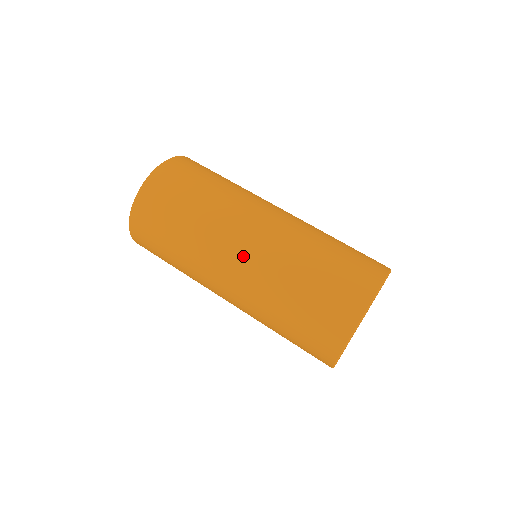
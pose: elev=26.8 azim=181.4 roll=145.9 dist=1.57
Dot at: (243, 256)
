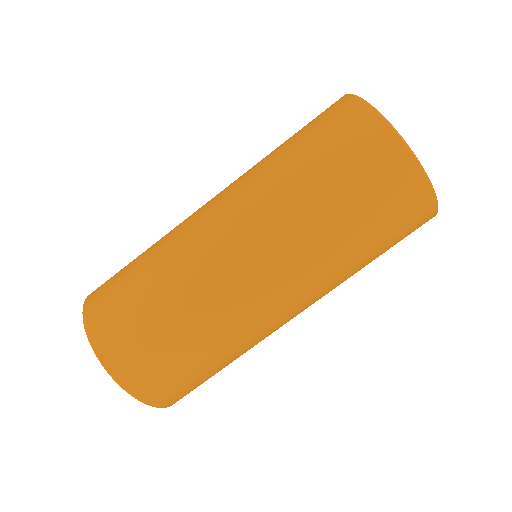
Dot at: (225, 216)
